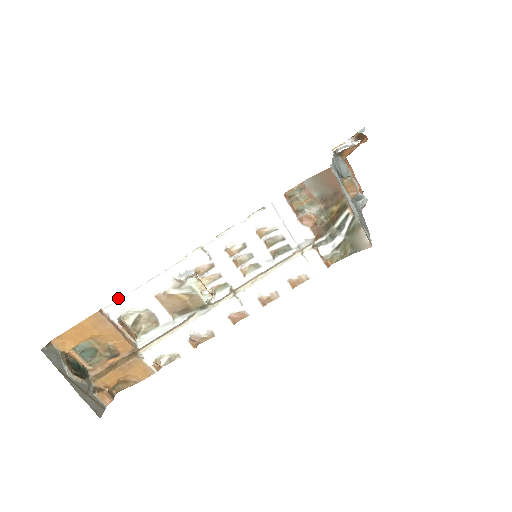
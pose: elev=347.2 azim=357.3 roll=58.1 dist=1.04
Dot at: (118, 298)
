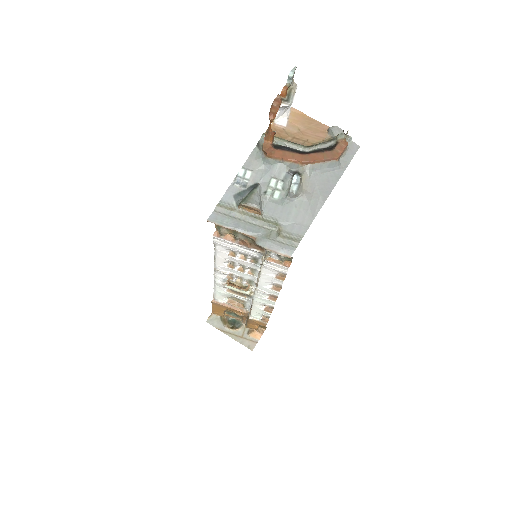
Dot at: (214, 294)
